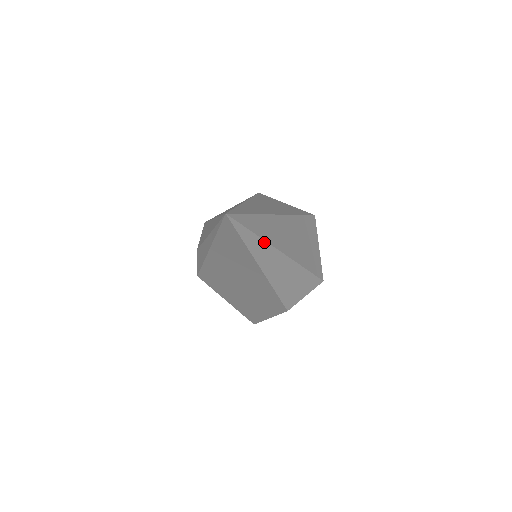
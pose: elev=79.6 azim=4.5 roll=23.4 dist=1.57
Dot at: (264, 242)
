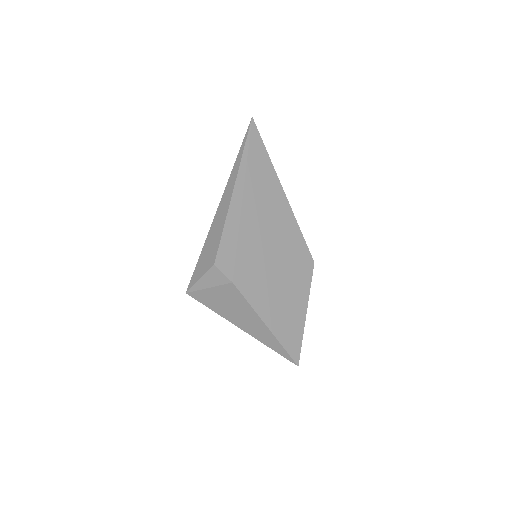
Dot at: occluded
